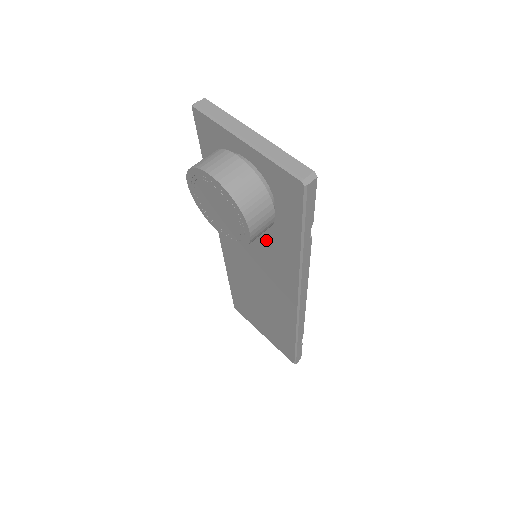
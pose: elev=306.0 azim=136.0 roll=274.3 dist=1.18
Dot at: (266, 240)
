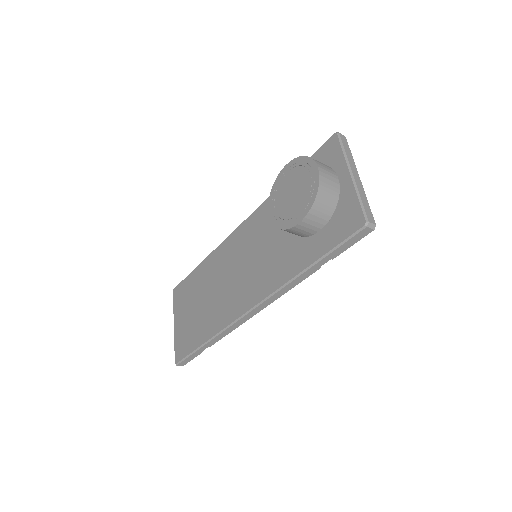
Dot at: (283, 247)
